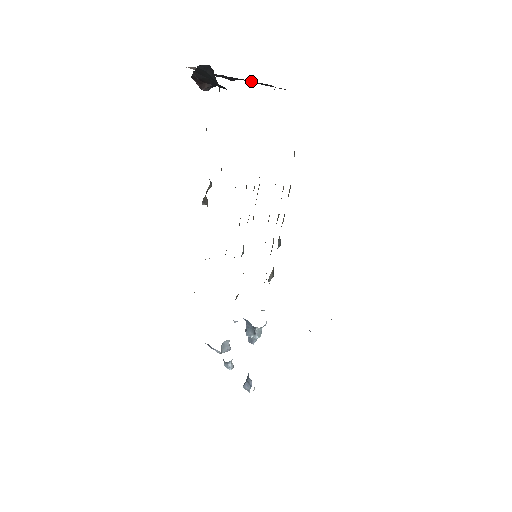
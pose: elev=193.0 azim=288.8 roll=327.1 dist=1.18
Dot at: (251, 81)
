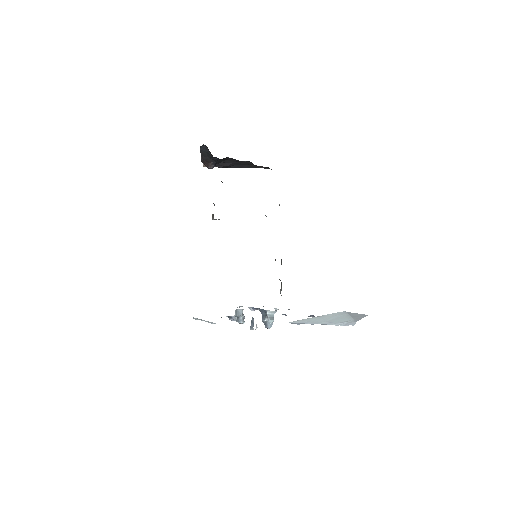
Dot at: (242, 167)
